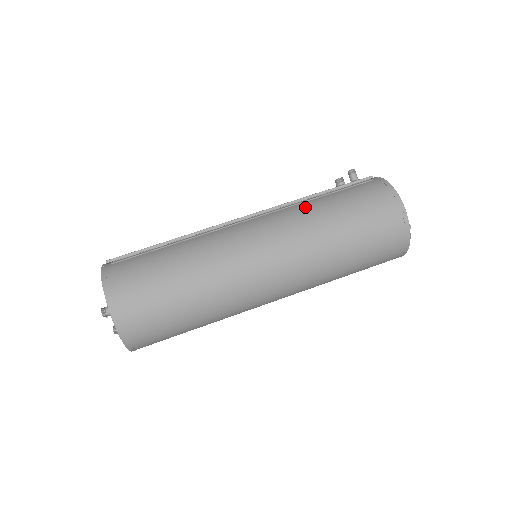
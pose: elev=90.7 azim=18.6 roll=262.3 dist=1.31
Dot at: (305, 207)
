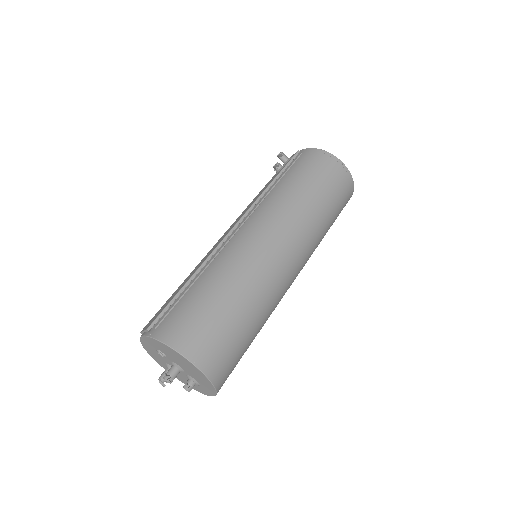
Dot at: (276, 194)
